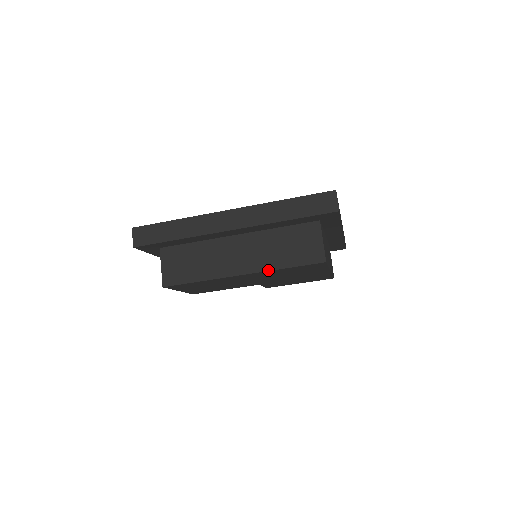
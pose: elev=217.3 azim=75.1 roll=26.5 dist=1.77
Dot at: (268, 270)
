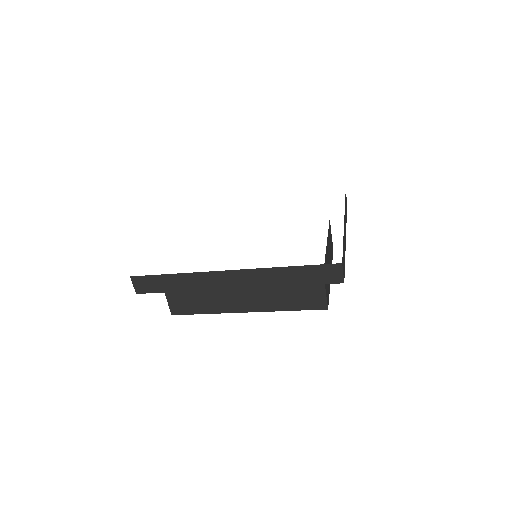
Dot at: (272, 311)
